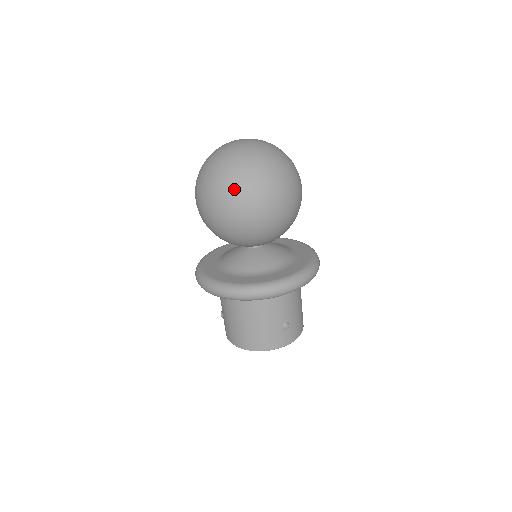
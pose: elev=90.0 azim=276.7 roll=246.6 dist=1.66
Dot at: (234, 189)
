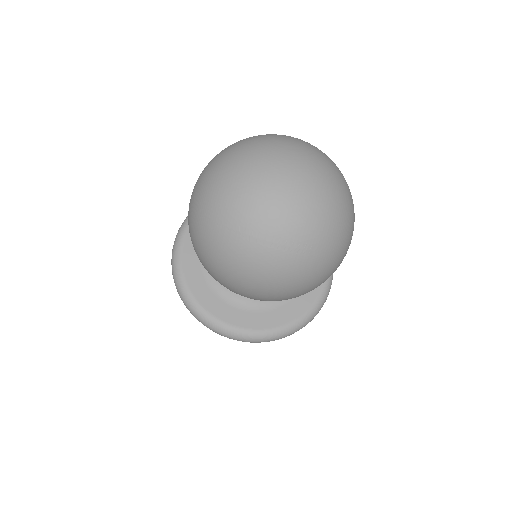
Dot at: (237, 272)
